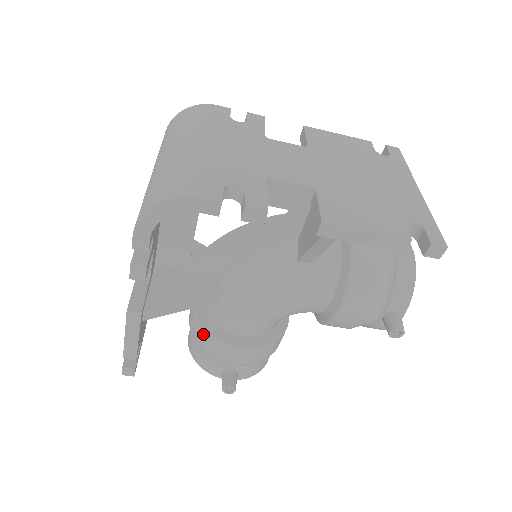
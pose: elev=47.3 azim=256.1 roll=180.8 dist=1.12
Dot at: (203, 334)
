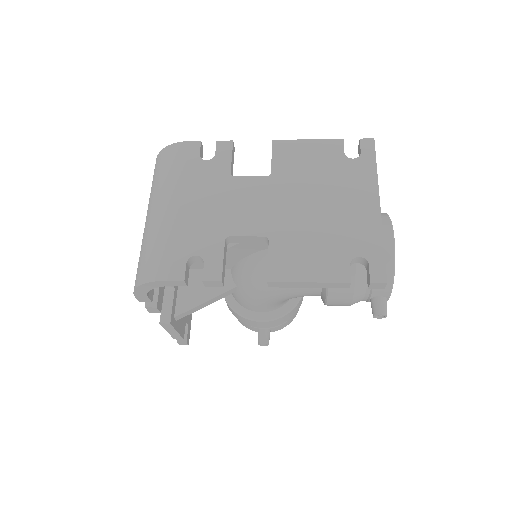
Dot at: (232, 311)
